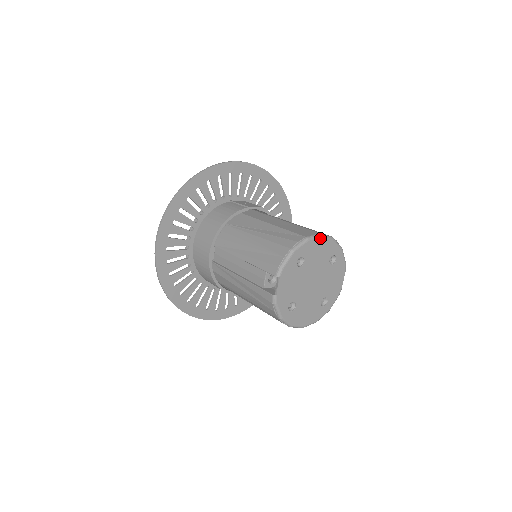
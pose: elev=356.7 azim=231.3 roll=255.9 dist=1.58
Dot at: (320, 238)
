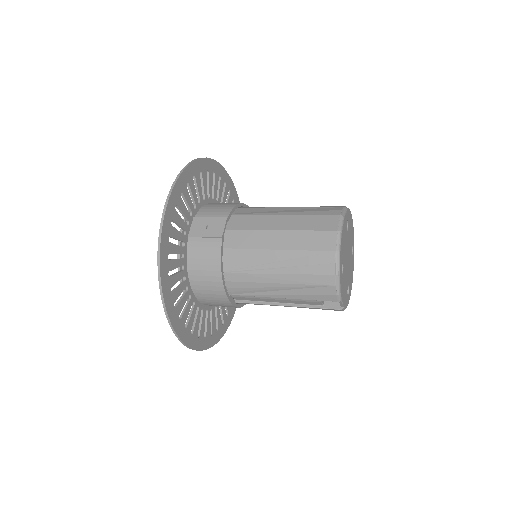
Dot at: (341, 235)
